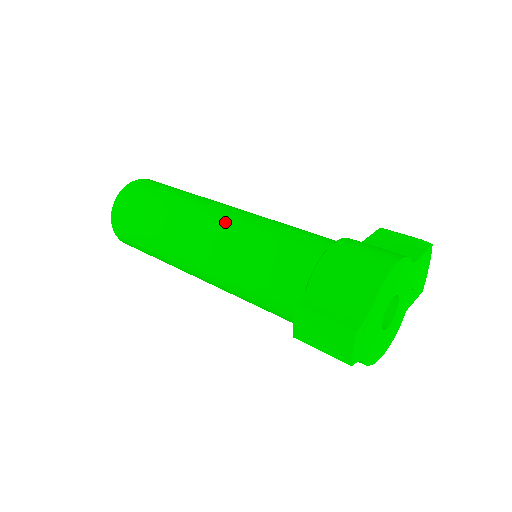
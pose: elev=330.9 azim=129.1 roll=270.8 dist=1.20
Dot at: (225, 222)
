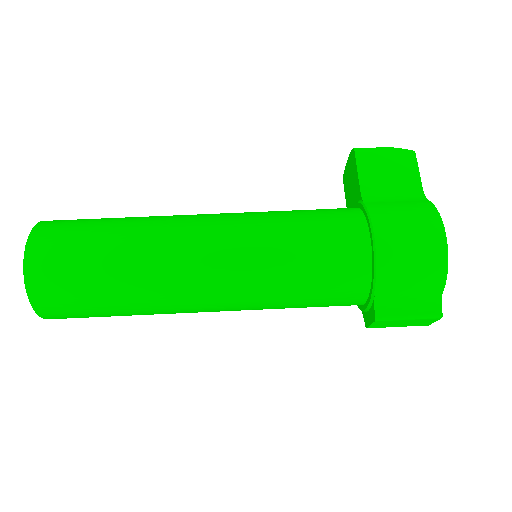
Dot at: (230, 264)
